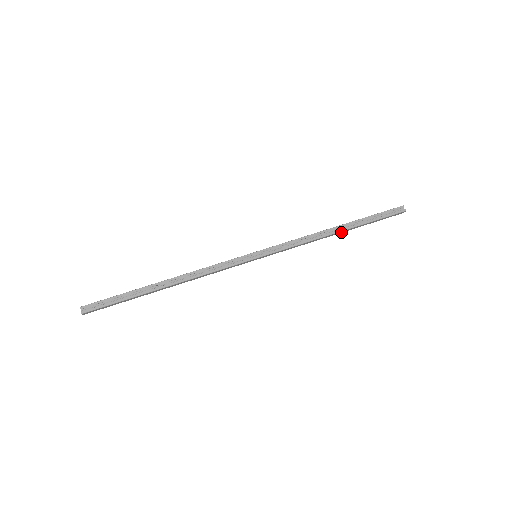
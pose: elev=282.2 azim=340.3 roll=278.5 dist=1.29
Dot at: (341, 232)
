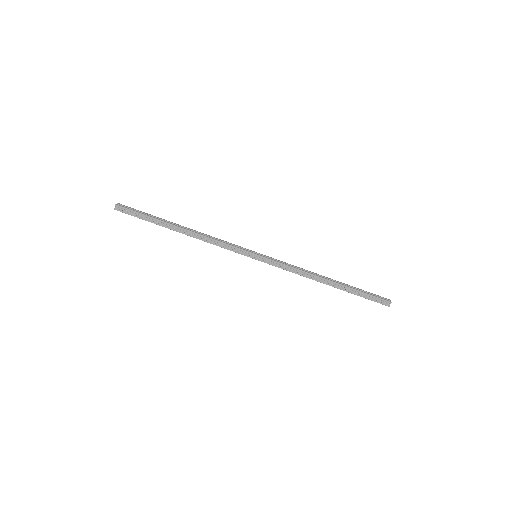
Dot at: (330, 284)
